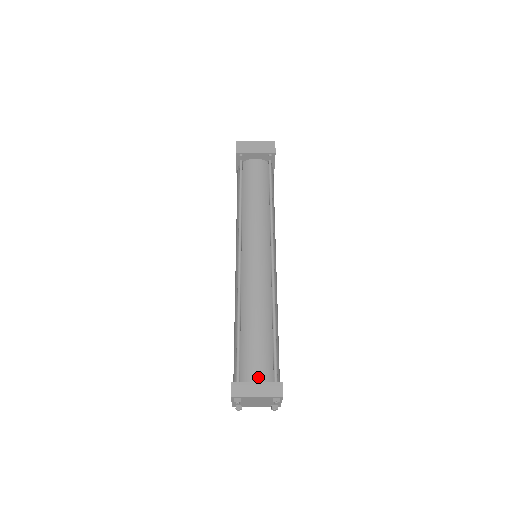
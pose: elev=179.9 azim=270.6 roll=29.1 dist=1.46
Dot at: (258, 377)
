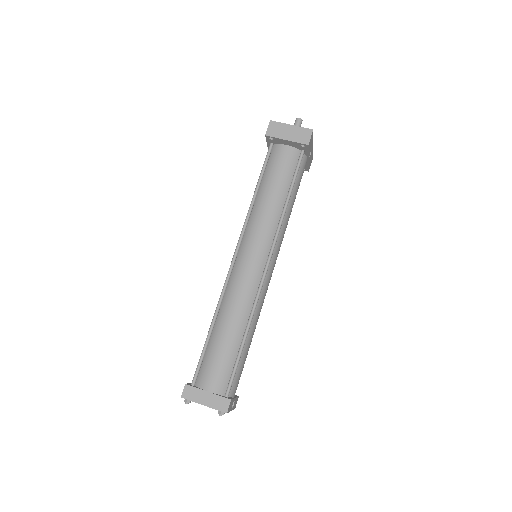
Dot at: (211, 387)
